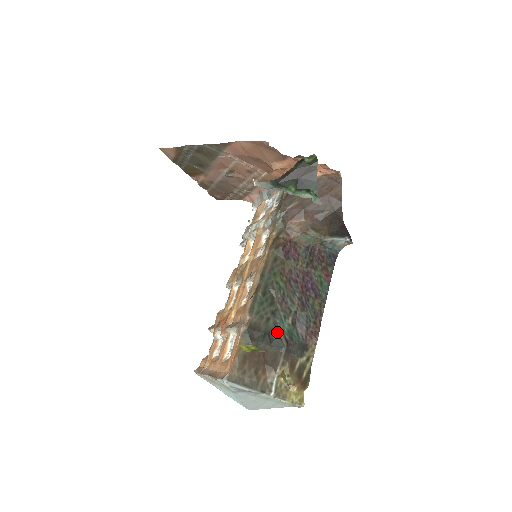
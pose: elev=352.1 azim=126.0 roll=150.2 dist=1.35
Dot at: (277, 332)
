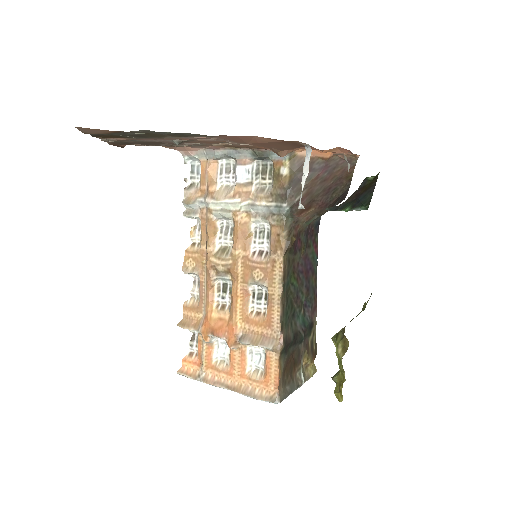
Dot at: (298, 330)
